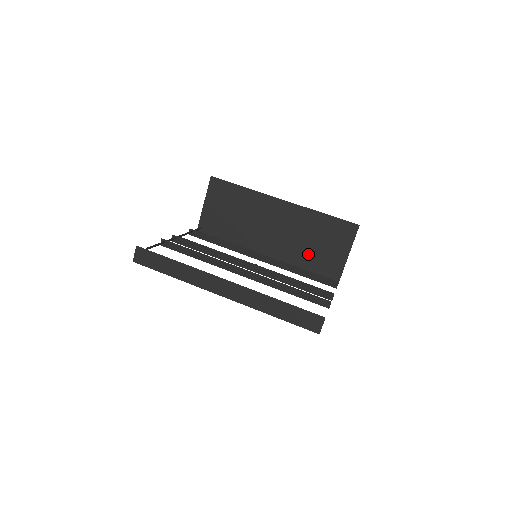
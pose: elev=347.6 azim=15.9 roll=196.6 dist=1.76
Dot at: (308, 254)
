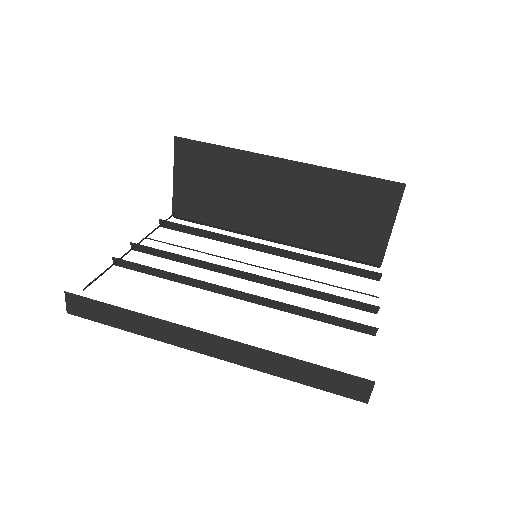
Dot at: (332, 232)
